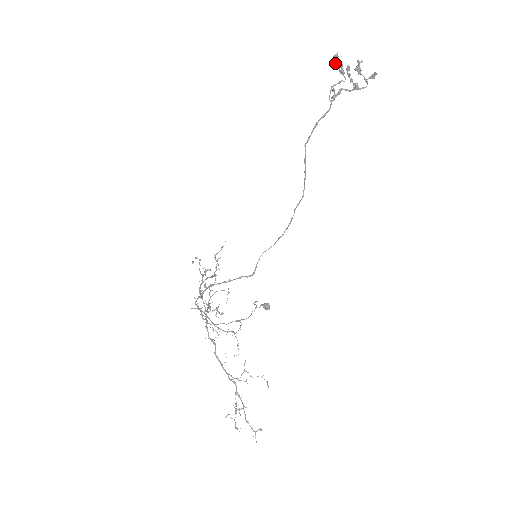
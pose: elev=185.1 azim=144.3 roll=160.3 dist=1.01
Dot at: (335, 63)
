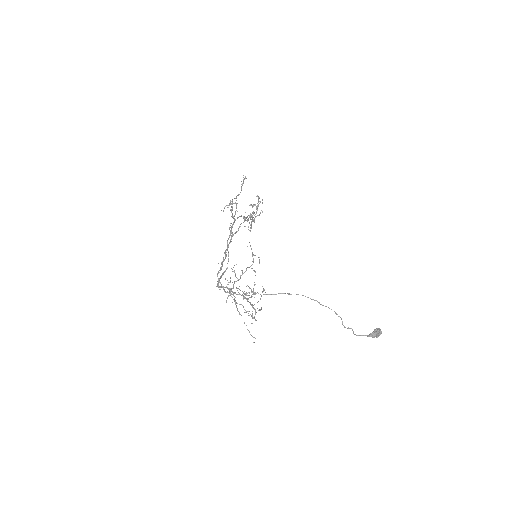
Dot at: (247, 220)
